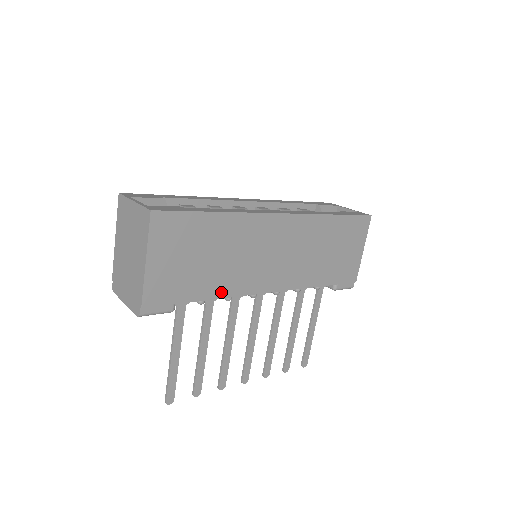
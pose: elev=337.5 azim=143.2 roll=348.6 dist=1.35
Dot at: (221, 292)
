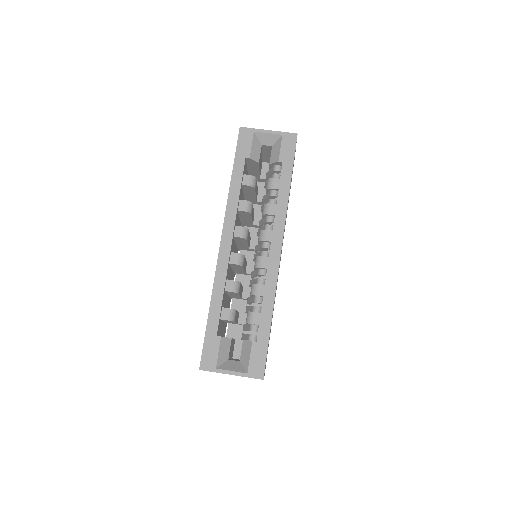
Dot at: occluded
